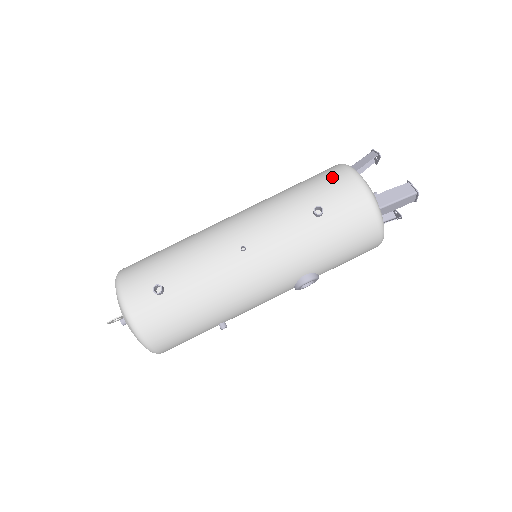
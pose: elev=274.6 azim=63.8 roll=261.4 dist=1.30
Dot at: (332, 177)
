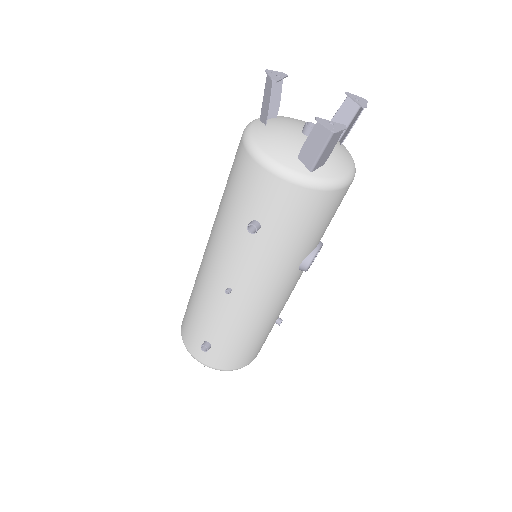
Dot at: (241, 172)
